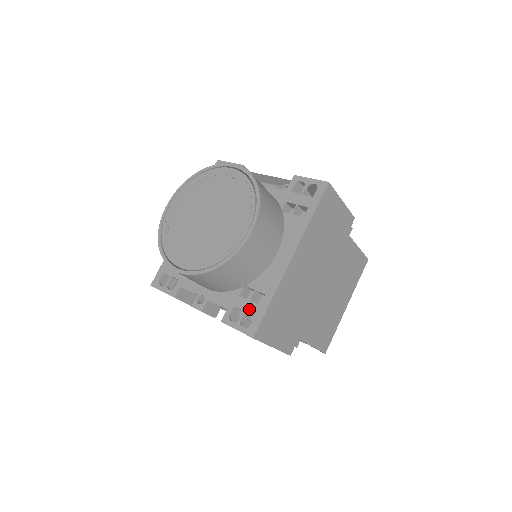
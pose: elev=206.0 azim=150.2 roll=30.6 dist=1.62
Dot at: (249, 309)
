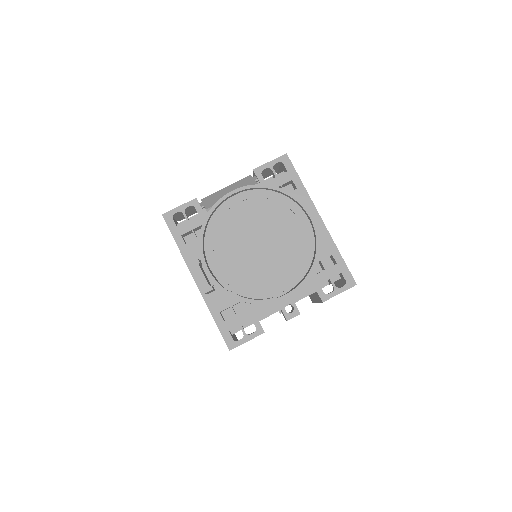
Dot at: (333, 274)
